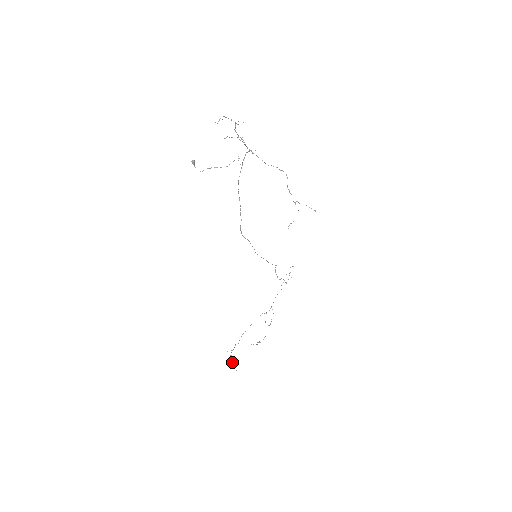
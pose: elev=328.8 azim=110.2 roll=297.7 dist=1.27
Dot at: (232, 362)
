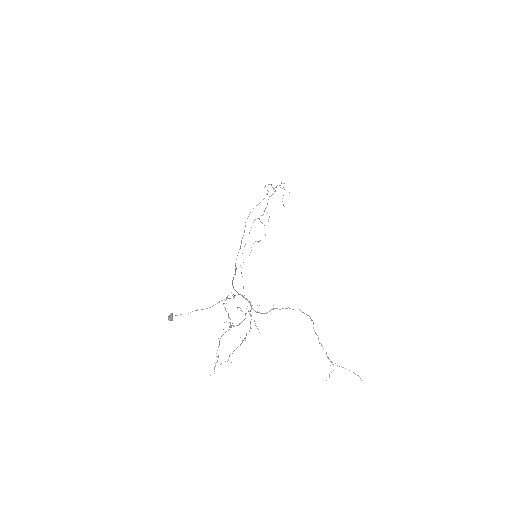
Dot at: occluded
